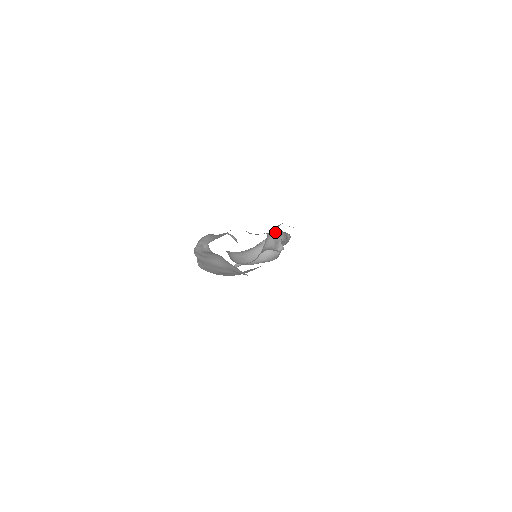
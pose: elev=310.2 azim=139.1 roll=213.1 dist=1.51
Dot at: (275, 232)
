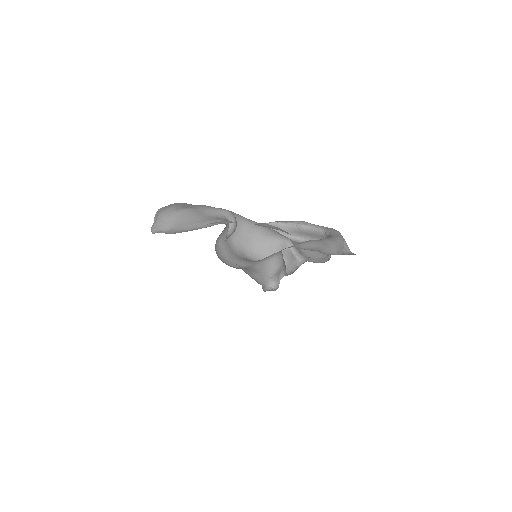
Dot at: occluded
